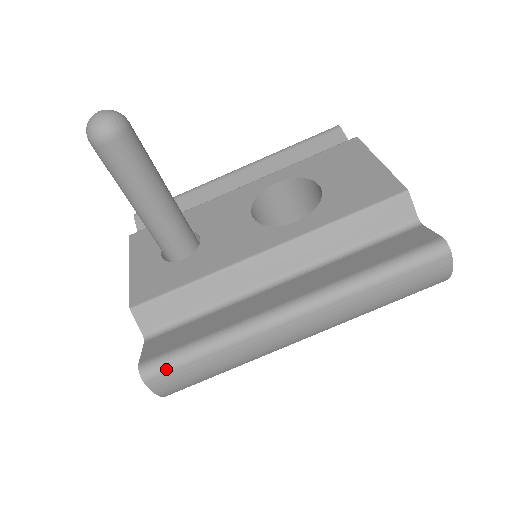
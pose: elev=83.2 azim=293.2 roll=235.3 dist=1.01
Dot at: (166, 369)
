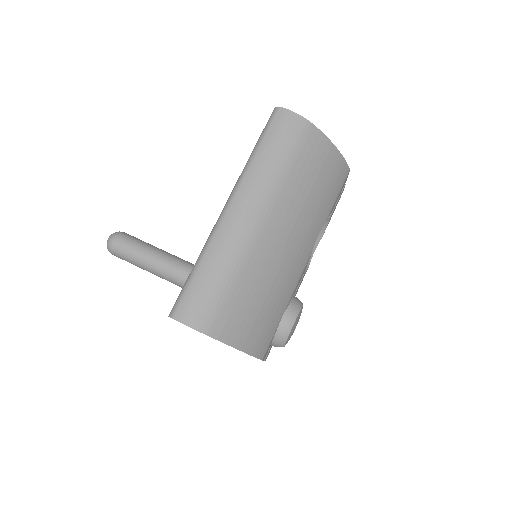
Dot at: (180, 299)
